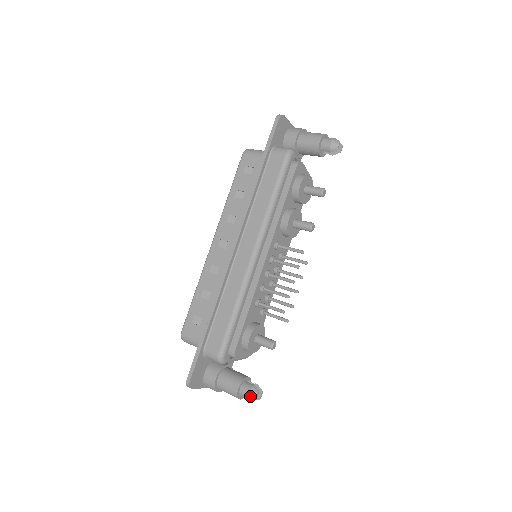
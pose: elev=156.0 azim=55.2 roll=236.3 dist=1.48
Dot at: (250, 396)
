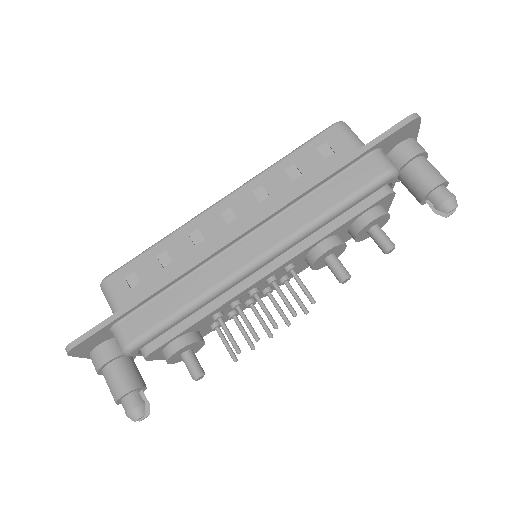
Dot at: (131, 414)
